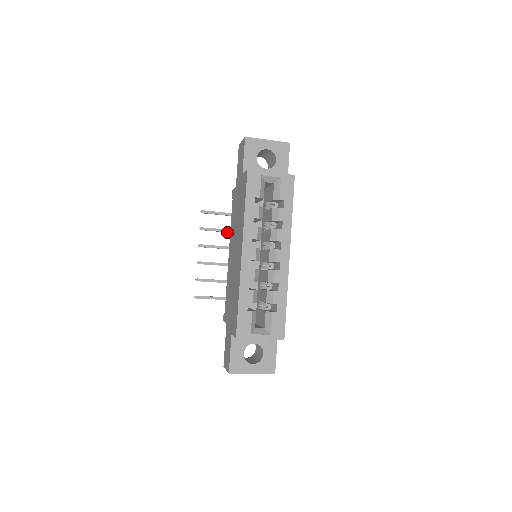
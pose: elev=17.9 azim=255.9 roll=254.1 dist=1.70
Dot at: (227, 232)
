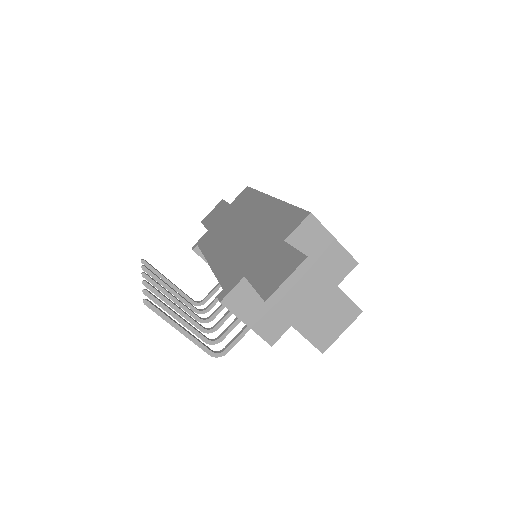
Dot at: (172, 293)
